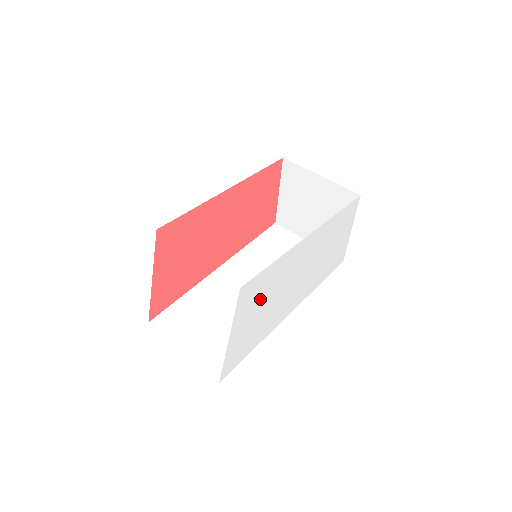
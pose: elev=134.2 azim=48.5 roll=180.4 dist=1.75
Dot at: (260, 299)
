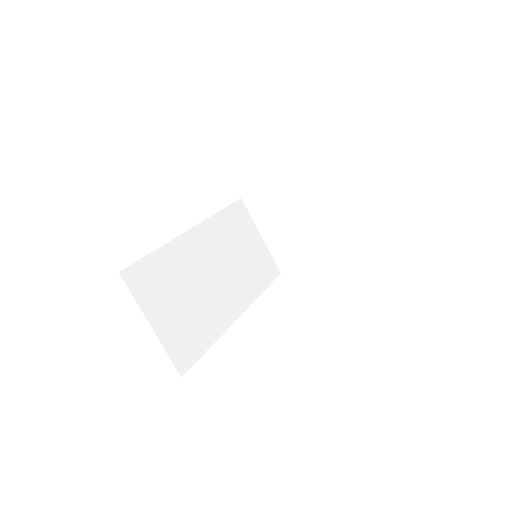
Dot at: occluded
